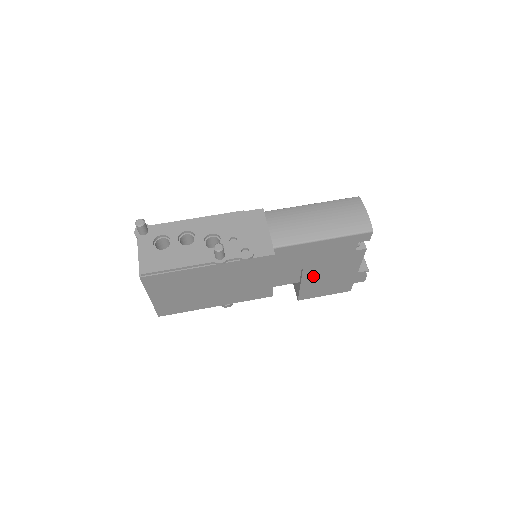
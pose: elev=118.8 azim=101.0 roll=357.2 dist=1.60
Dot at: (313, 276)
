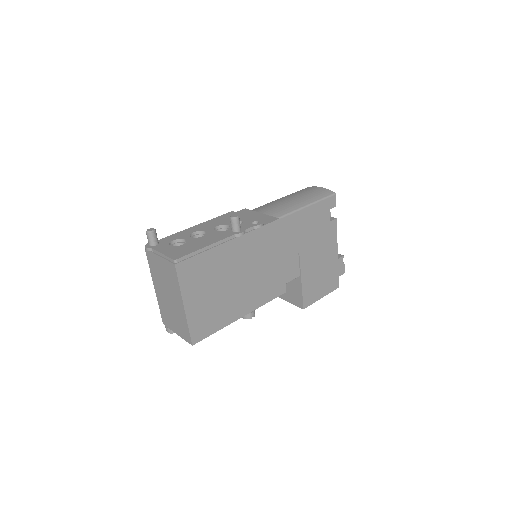
Dot at: (308, 265)
